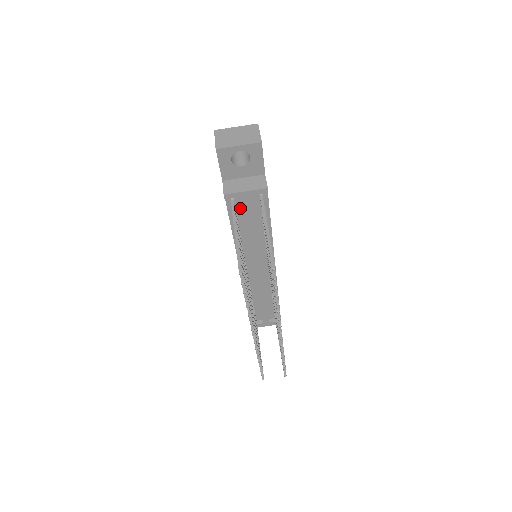
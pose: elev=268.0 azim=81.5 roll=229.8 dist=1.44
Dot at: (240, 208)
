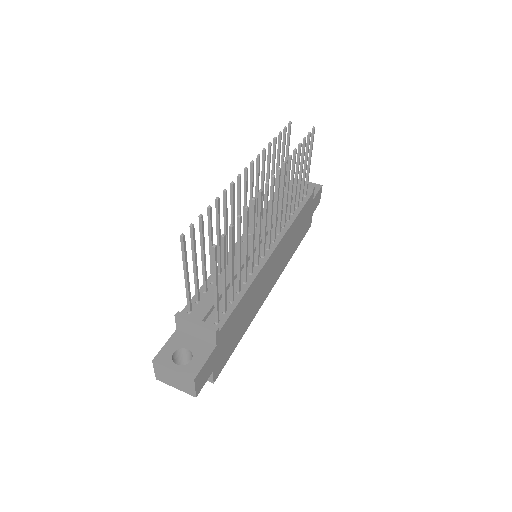
Dot at: occluded
